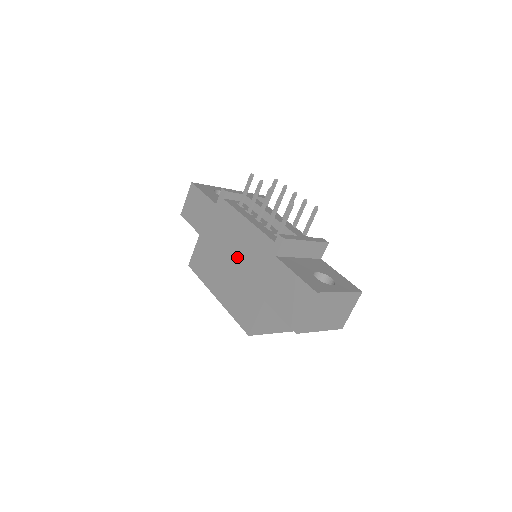
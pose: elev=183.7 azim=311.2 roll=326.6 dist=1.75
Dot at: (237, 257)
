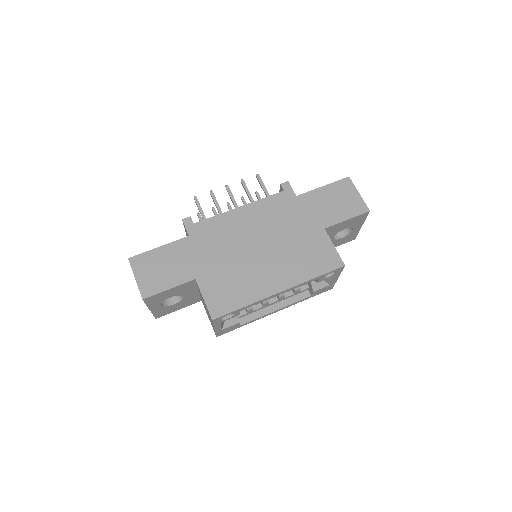
Dot at: (264, 238)
